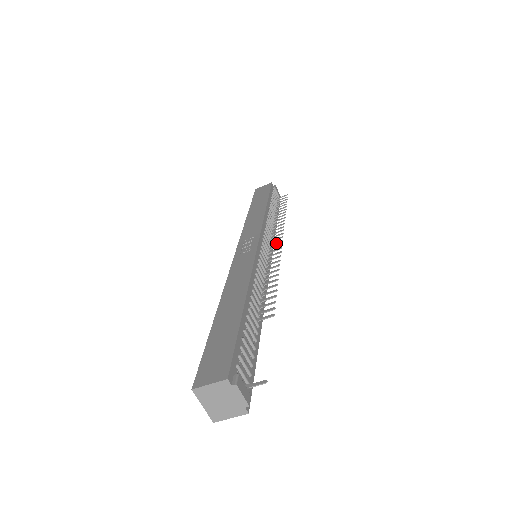
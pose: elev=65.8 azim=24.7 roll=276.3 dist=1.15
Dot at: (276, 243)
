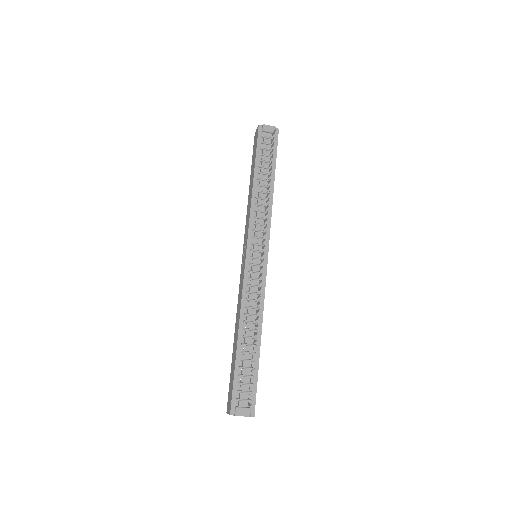
Dot at: (264, 234)
